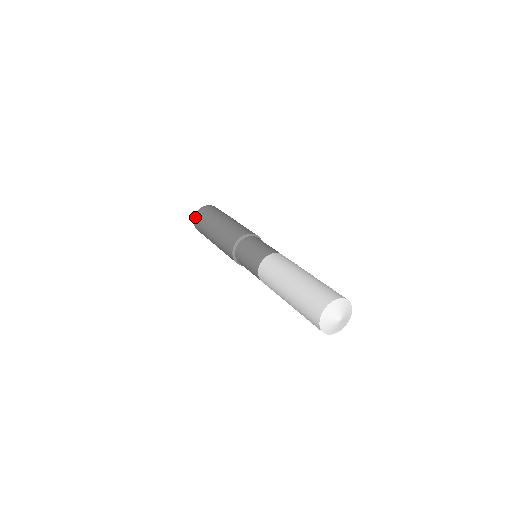
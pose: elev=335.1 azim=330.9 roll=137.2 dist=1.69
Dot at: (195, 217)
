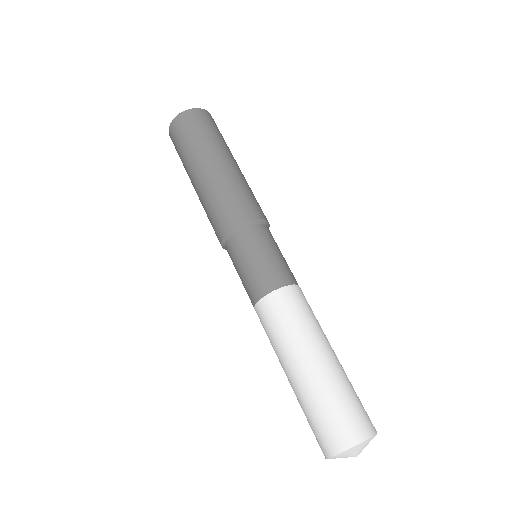
Dot at: (181, 116)
